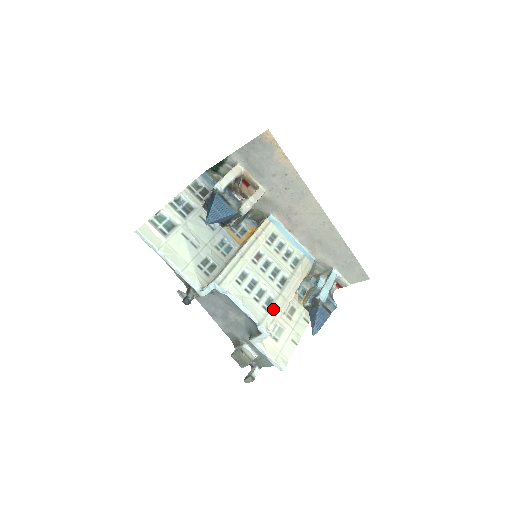
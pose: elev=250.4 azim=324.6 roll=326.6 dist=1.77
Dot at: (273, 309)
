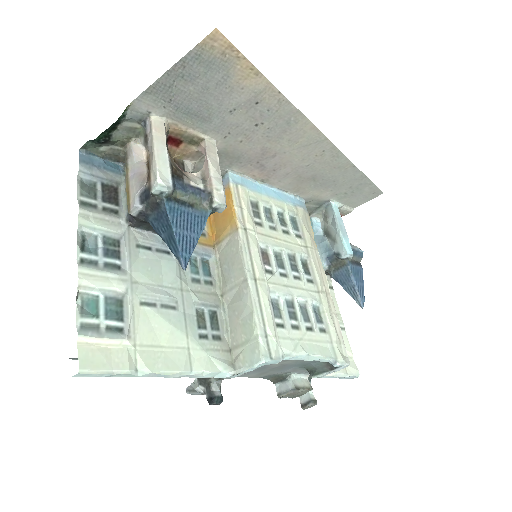
Dot at: (330, 323)
